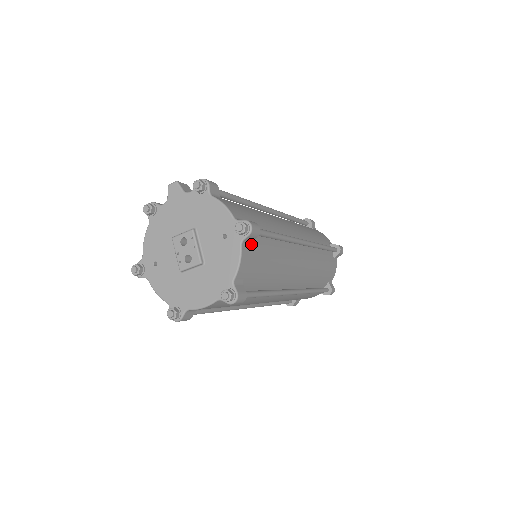
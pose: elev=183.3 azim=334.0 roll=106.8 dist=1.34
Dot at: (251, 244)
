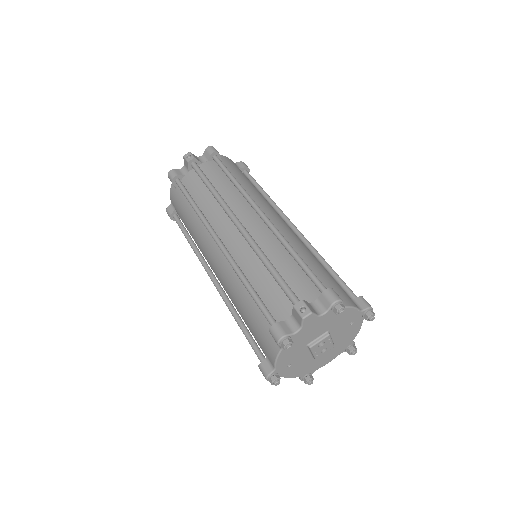
Dot at: occluded
